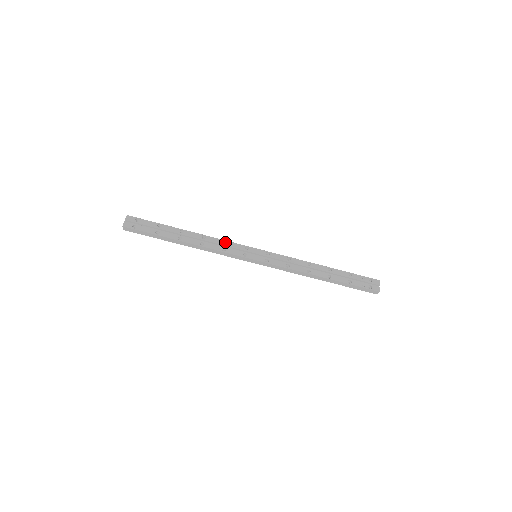
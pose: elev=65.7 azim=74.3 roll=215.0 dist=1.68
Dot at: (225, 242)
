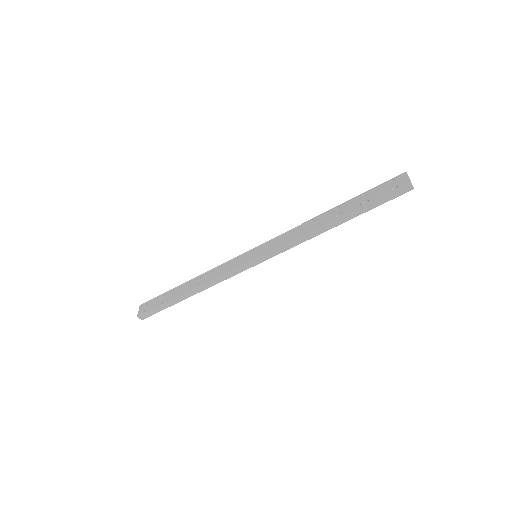
Dot at: (223, 266)
